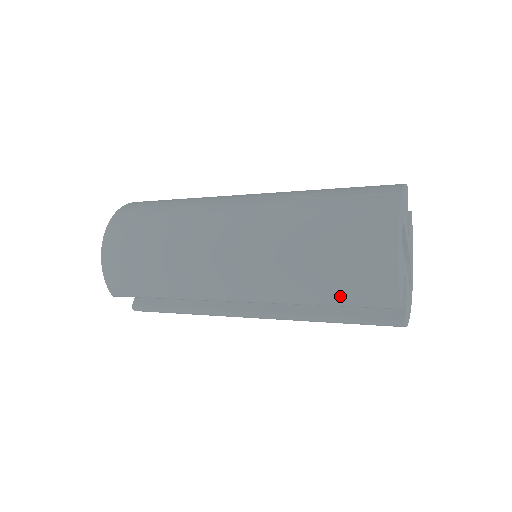
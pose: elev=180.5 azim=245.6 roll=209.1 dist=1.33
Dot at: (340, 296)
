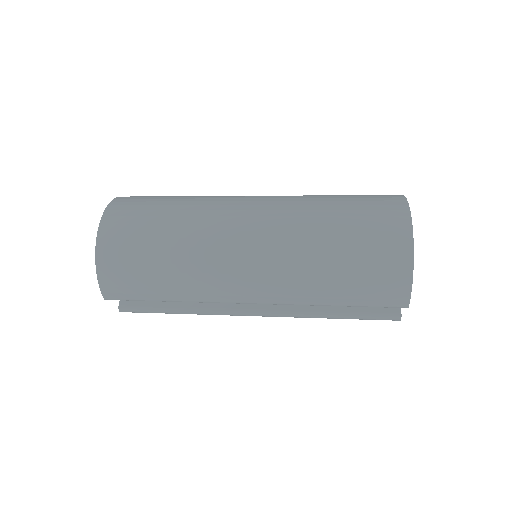
Dot at: (357, 298)
